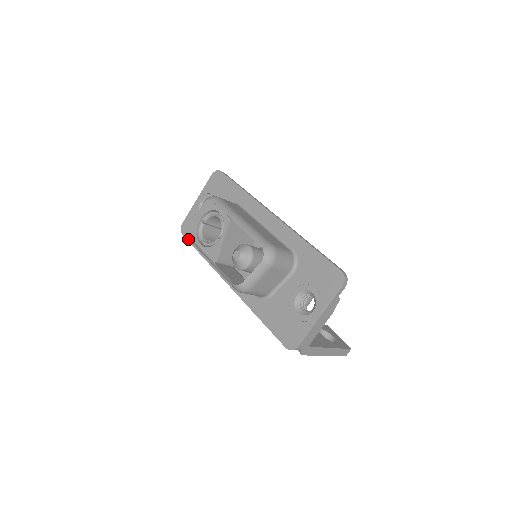
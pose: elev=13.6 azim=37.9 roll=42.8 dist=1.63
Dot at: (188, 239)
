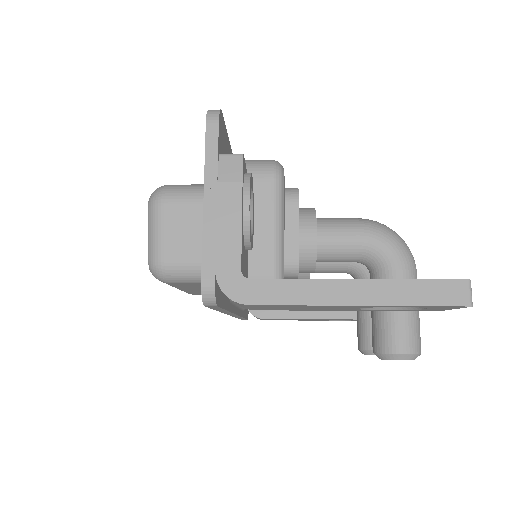
Dot at: occluded
